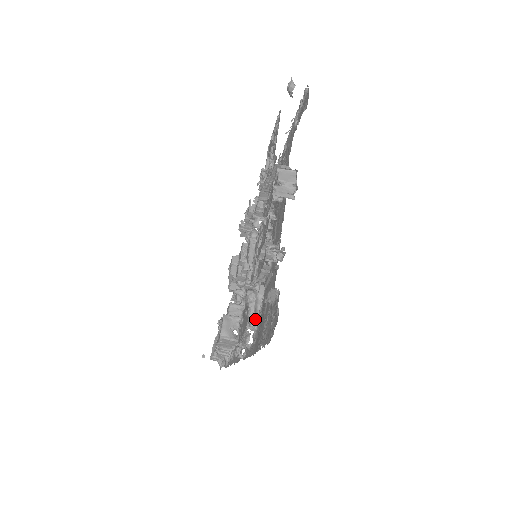
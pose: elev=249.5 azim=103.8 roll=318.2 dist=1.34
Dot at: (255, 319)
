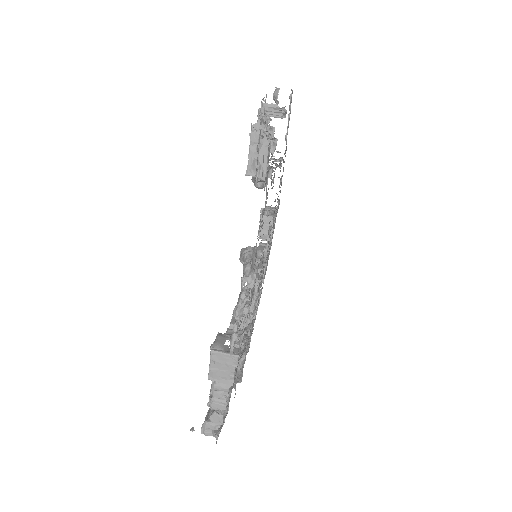
Dot at: (253, 268)
